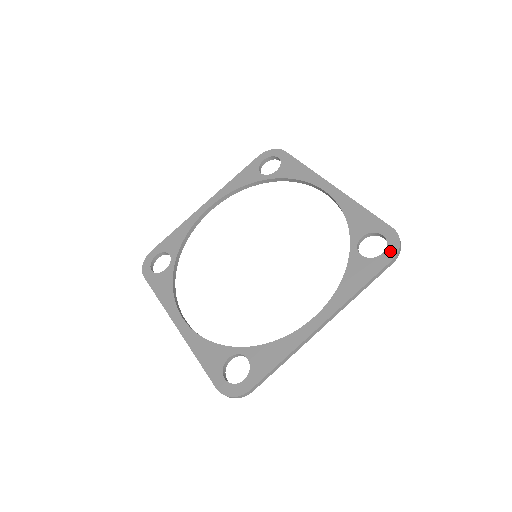
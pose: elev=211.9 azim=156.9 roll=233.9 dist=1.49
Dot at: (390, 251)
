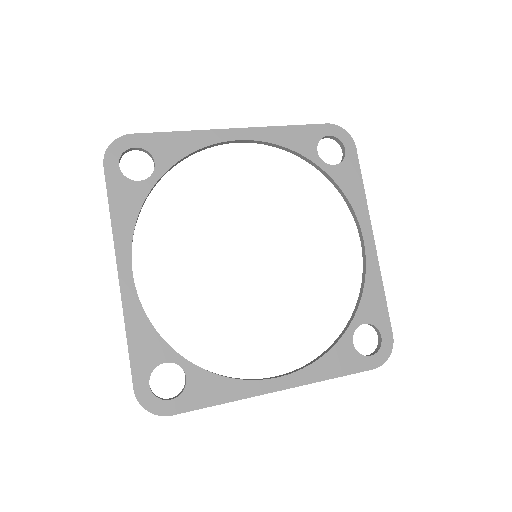
Dot at: (377, 359)
